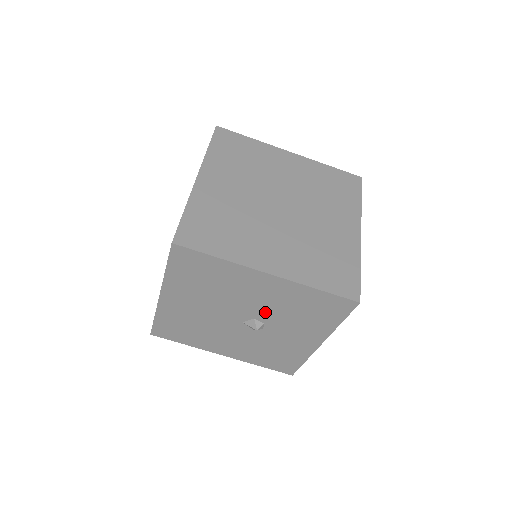
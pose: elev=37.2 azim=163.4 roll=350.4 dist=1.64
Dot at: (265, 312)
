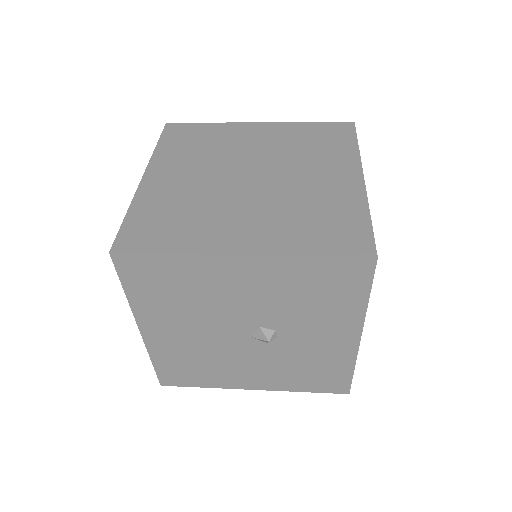
Dot at: (267, 313)
